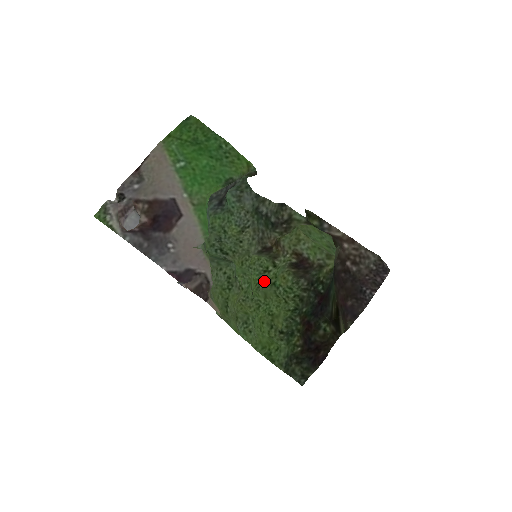
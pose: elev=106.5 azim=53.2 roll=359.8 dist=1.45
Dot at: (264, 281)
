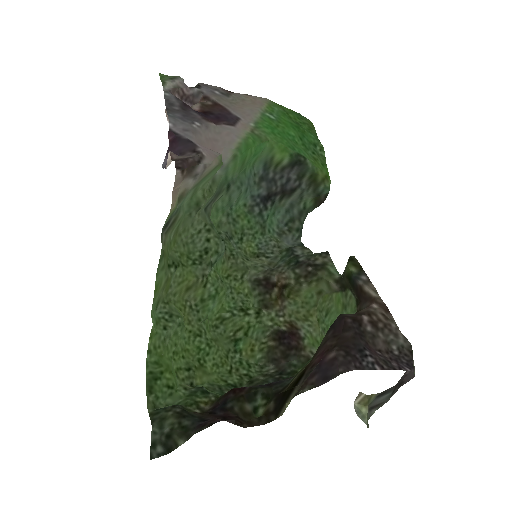
Dot at: (230, 324)
